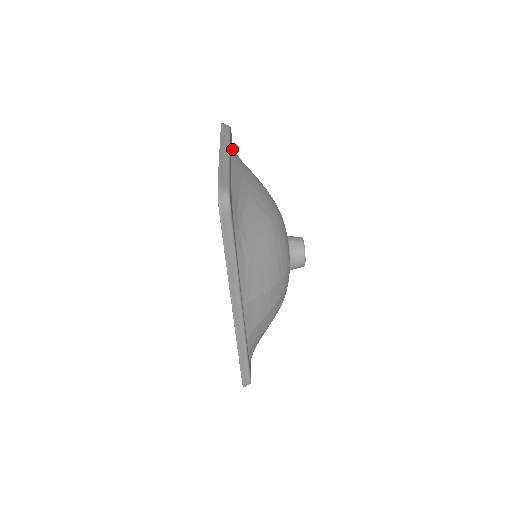
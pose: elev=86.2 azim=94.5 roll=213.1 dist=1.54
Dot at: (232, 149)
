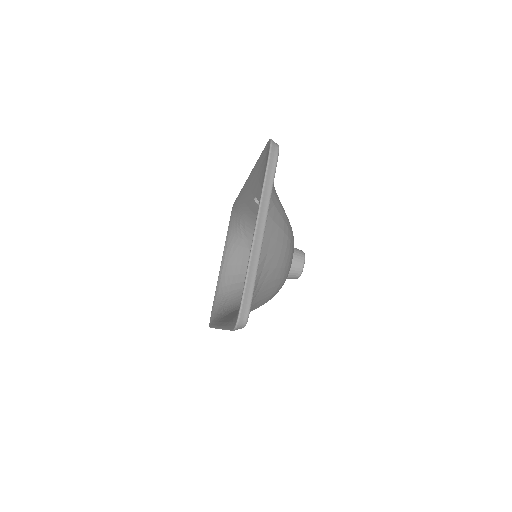
Dot at: occluded
